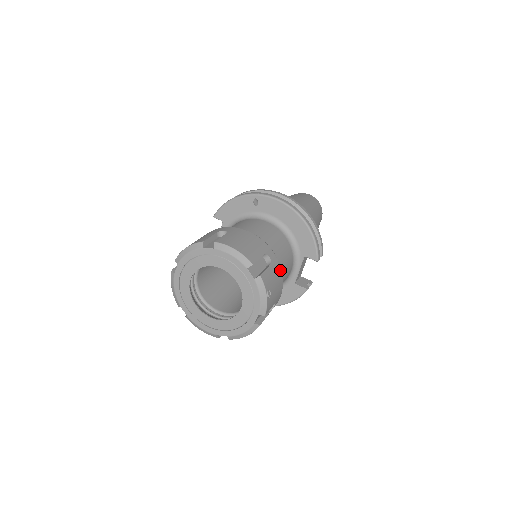
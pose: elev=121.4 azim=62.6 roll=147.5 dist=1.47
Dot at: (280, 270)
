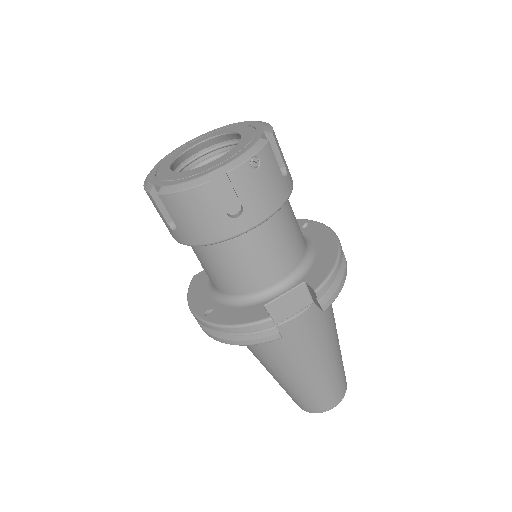
Dot at: (282, 200)
